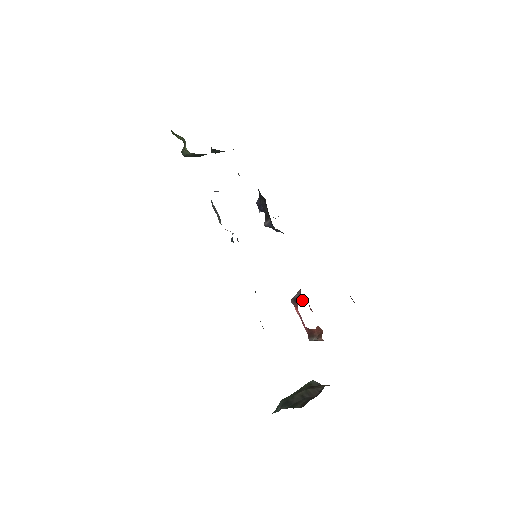
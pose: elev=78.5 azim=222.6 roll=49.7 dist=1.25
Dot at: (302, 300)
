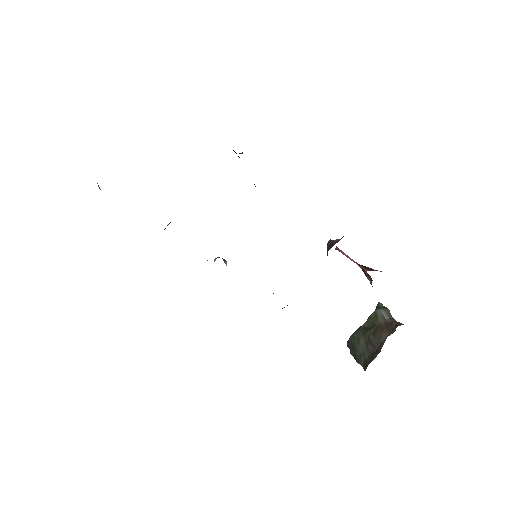
Dot at: occluded
